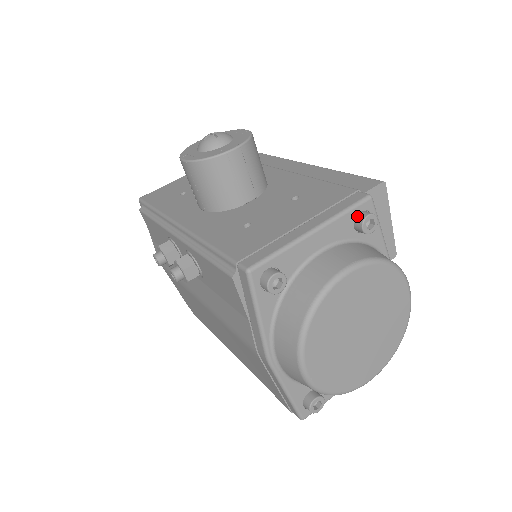
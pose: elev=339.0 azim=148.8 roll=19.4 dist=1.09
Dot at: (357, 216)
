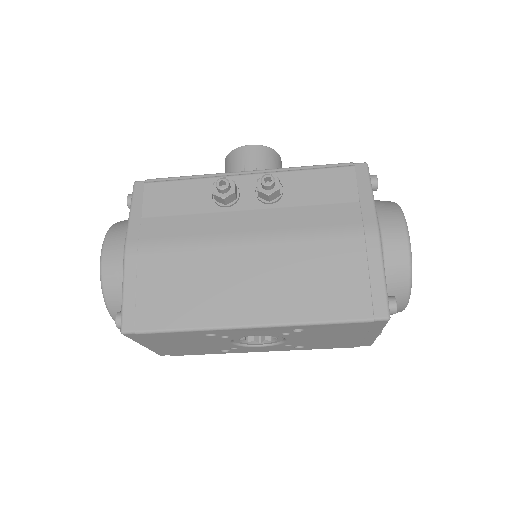
Dot at: occluded
